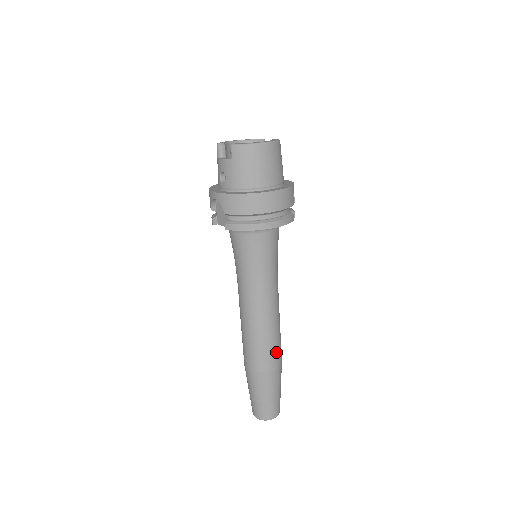
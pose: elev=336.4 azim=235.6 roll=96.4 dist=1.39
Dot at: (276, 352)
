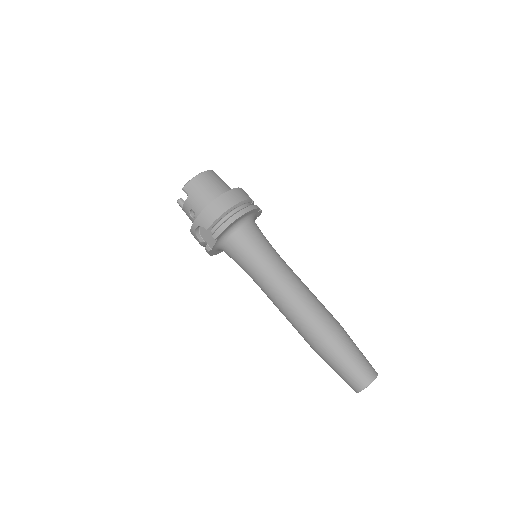
Dot at: (326, 314)
